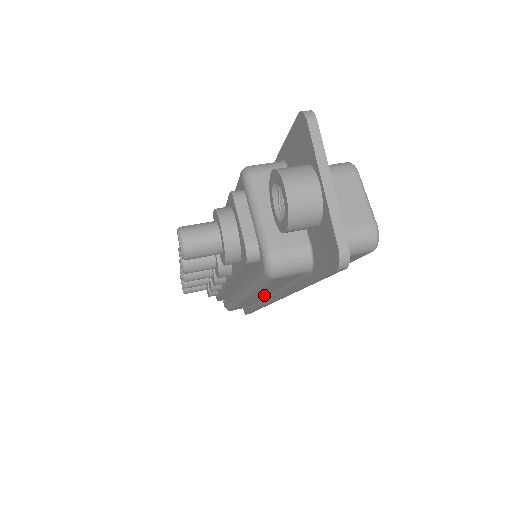
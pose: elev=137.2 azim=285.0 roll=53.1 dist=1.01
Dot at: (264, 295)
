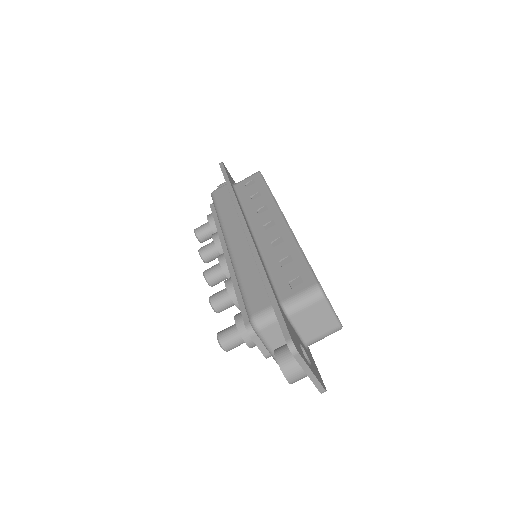
Dot at: occluded
